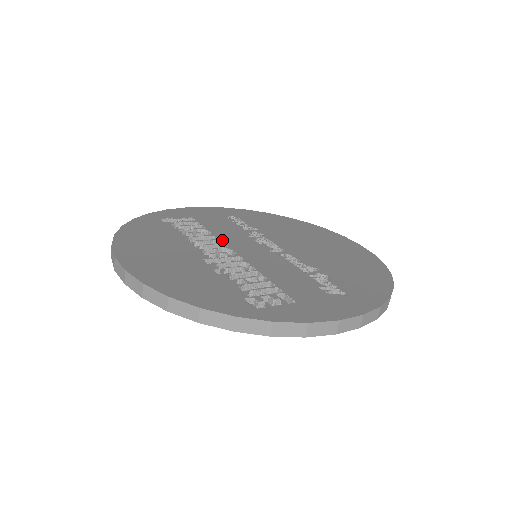
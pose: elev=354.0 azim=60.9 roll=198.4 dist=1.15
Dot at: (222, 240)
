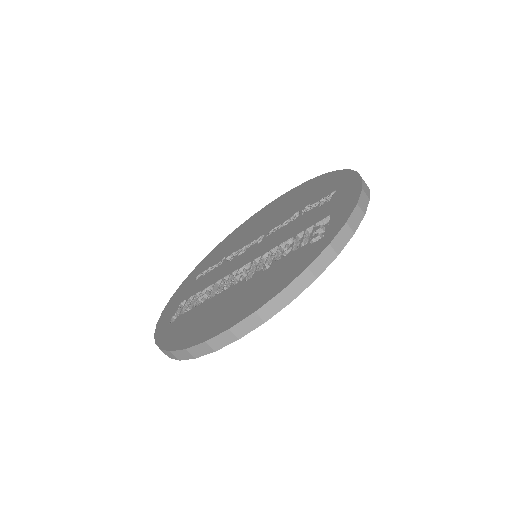
Dot at: (226, 275)
